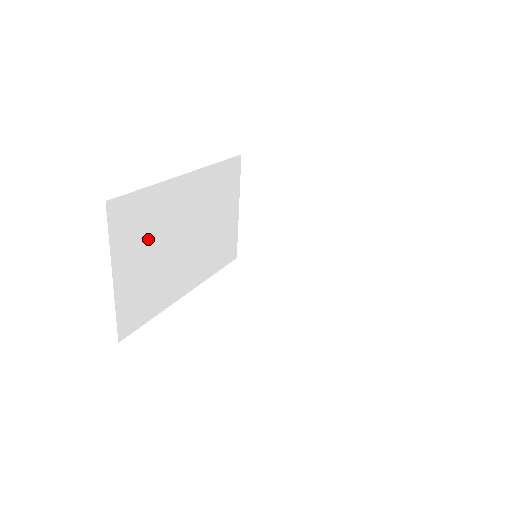
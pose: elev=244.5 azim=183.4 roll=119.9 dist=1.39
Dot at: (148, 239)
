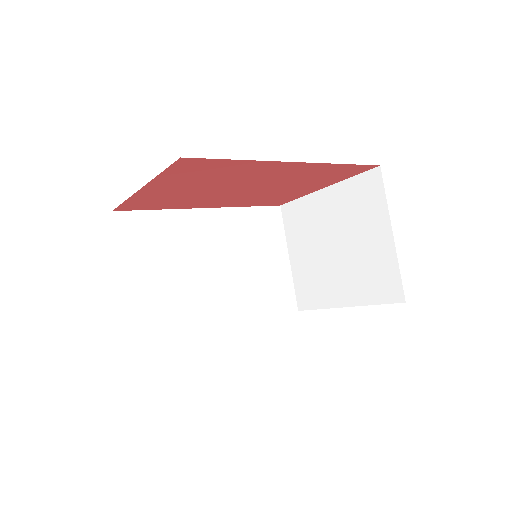
Dot at: (163, 255)
